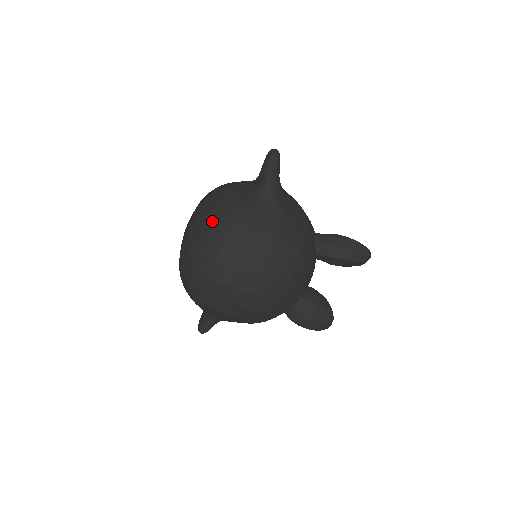
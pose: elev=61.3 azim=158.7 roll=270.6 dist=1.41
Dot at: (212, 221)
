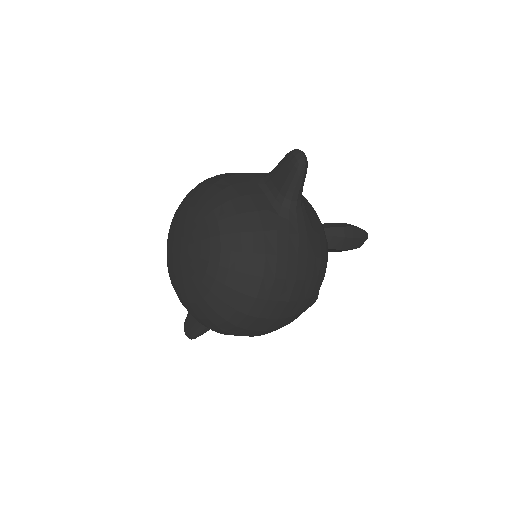
Dot at: (241, 251)
